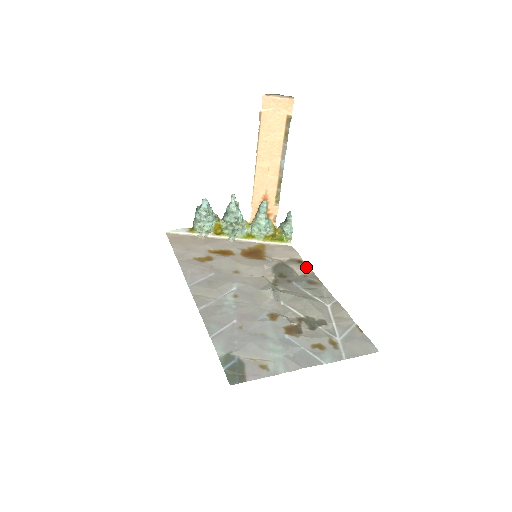
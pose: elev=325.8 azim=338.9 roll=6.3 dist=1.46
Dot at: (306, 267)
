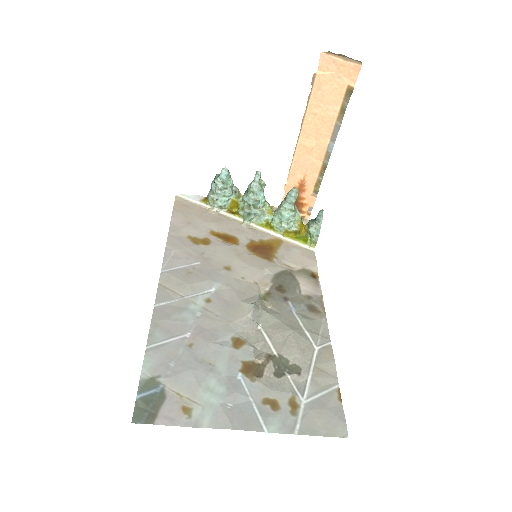
Dot at: (317, 285)
